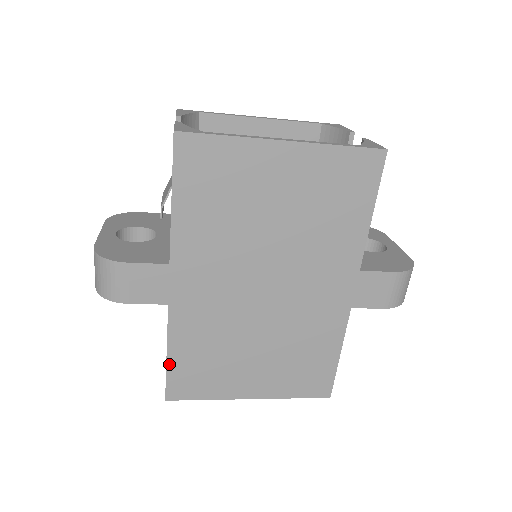
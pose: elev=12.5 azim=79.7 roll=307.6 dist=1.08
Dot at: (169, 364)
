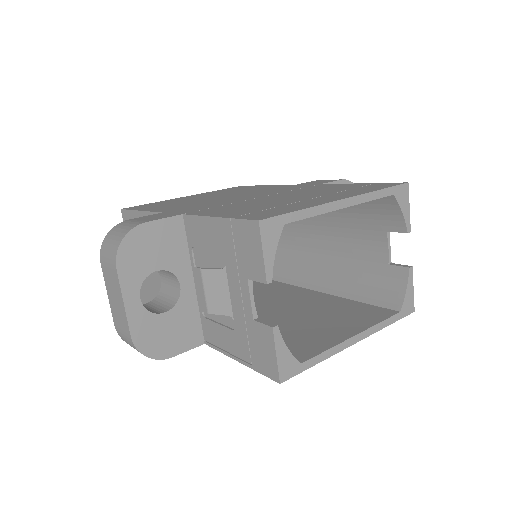
Dot at: occluded
